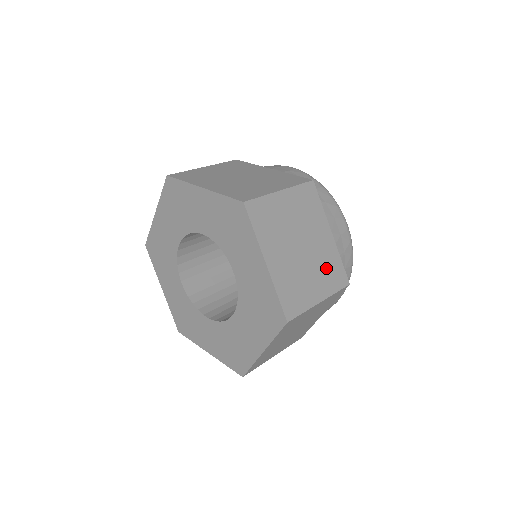
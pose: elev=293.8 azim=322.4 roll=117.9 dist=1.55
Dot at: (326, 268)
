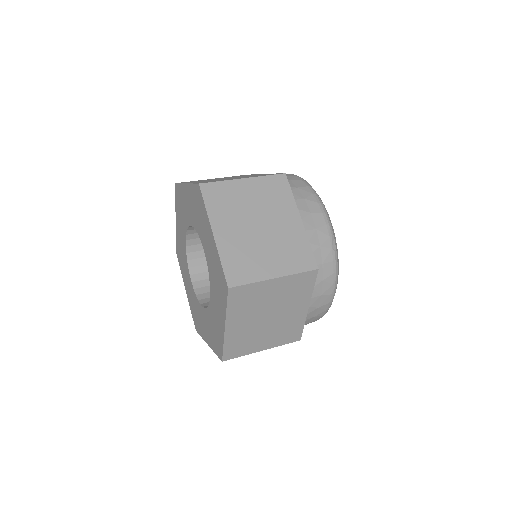
Dot at: (284, 330)
